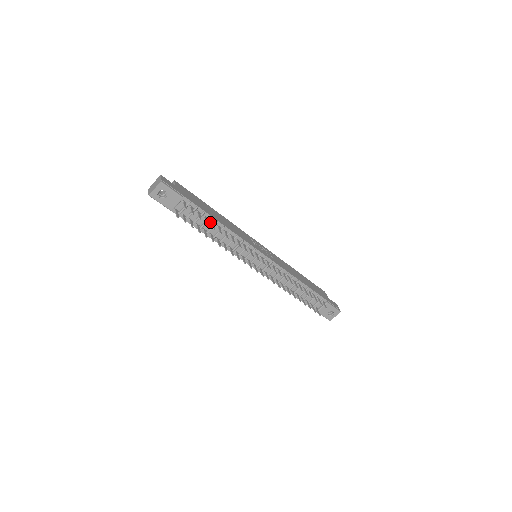
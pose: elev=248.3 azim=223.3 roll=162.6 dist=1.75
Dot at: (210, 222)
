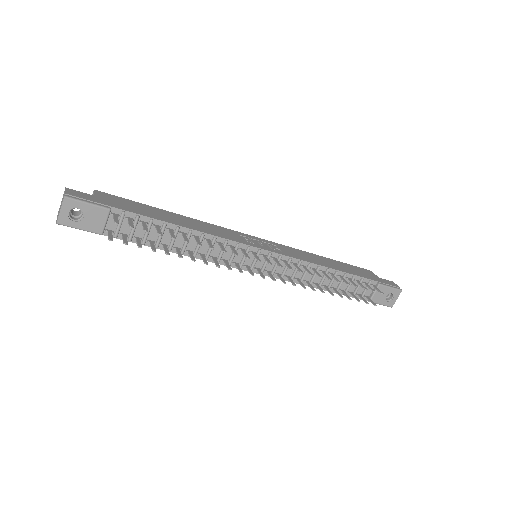
Dot at: (167, 231)
